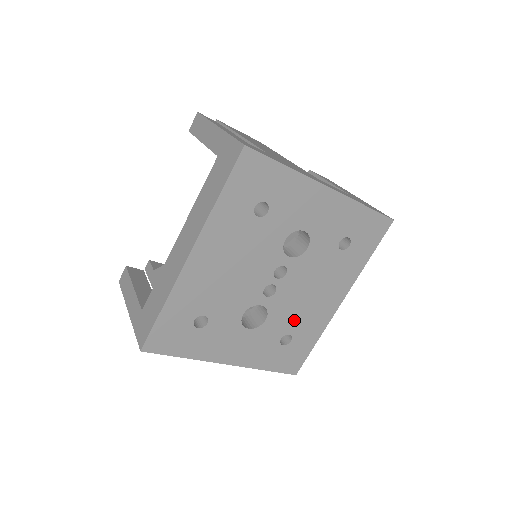
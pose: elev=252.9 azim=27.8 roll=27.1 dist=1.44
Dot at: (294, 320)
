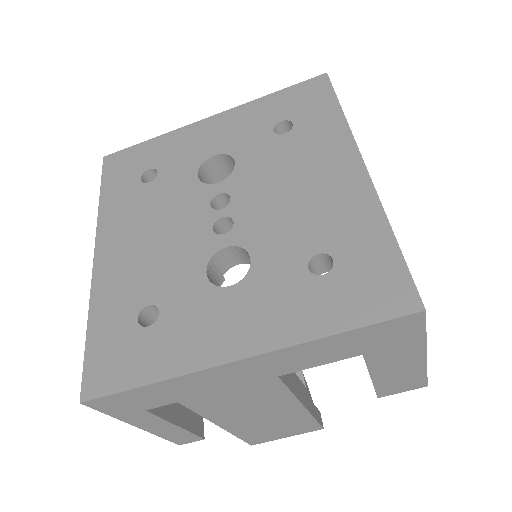
Dot at: (303, 233)
